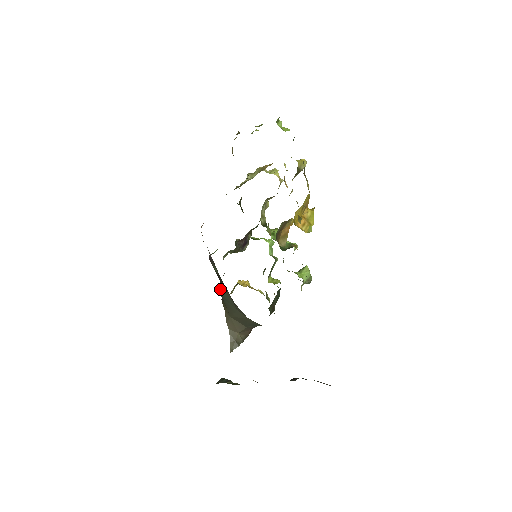
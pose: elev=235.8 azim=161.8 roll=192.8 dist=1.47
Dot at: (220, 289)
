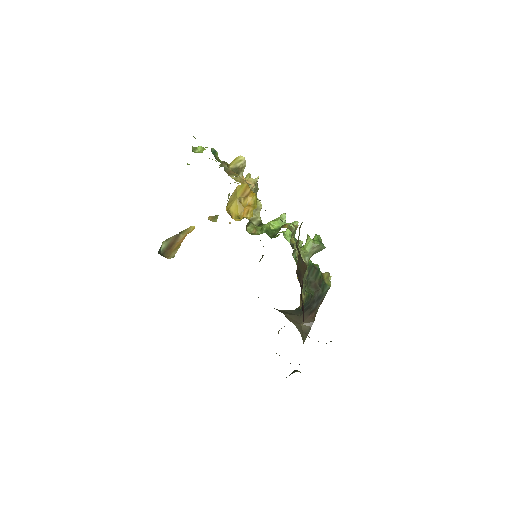
Dot at: occluded
